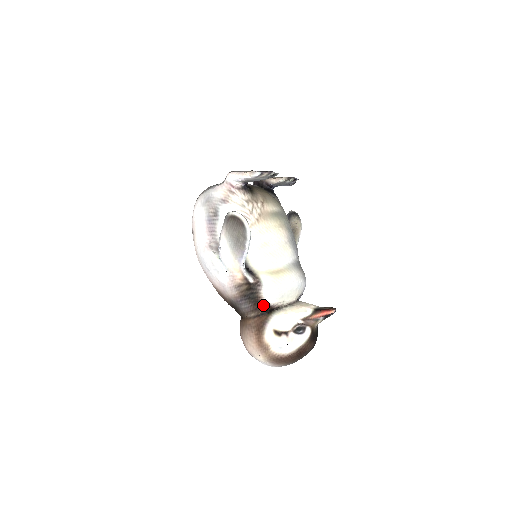
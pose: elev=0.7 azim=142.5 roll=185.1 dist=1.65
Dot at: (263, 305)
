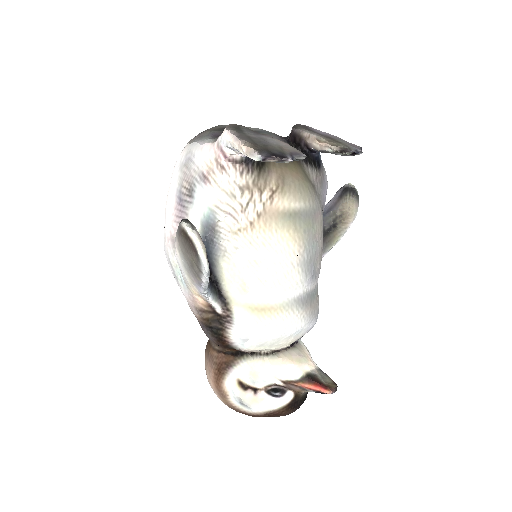
Dot at: (230, 346)
